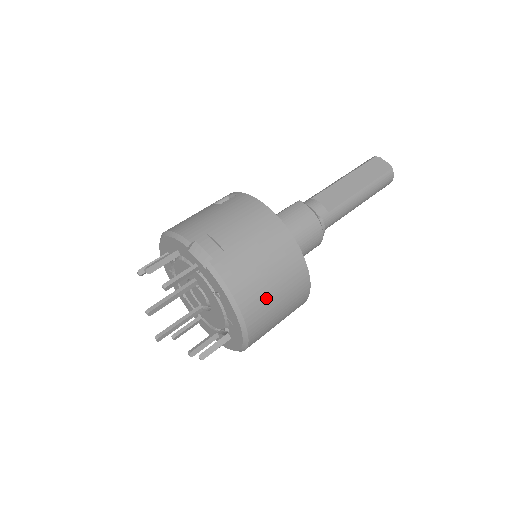
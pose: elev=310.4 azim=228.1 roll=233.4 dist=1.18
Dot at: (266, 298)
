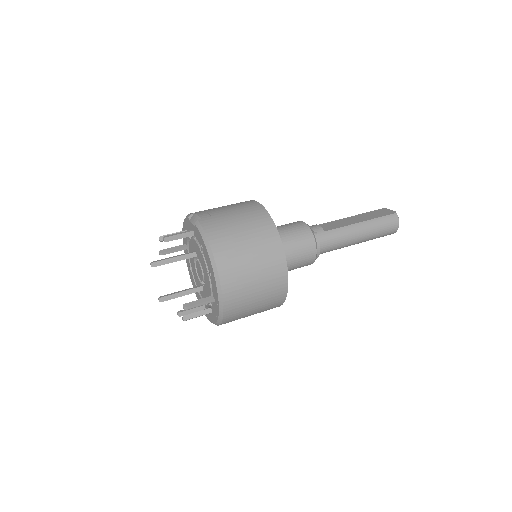
Dot at: (238, 252)
